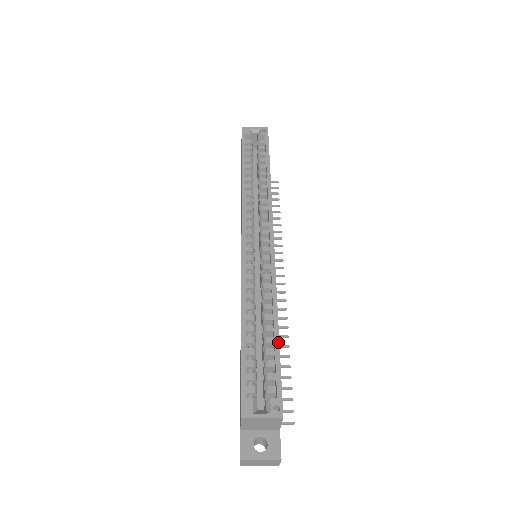
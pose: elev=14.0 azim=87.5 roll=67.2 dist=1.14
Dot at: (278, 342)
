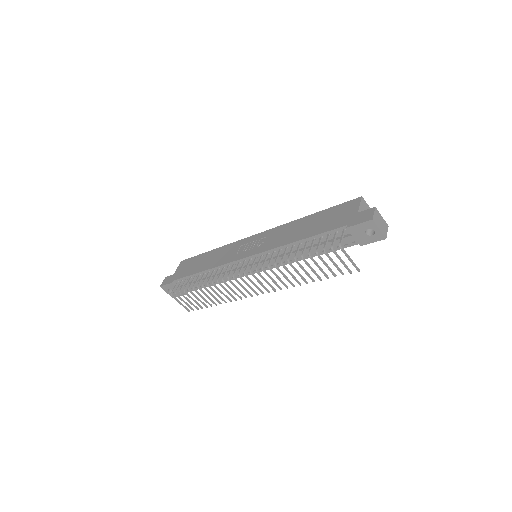
Dot at: occluded
